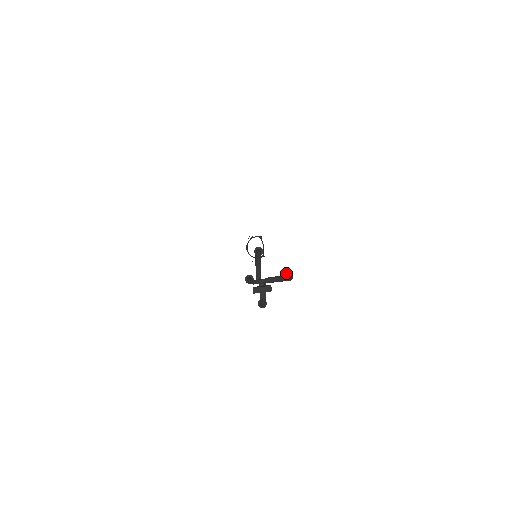
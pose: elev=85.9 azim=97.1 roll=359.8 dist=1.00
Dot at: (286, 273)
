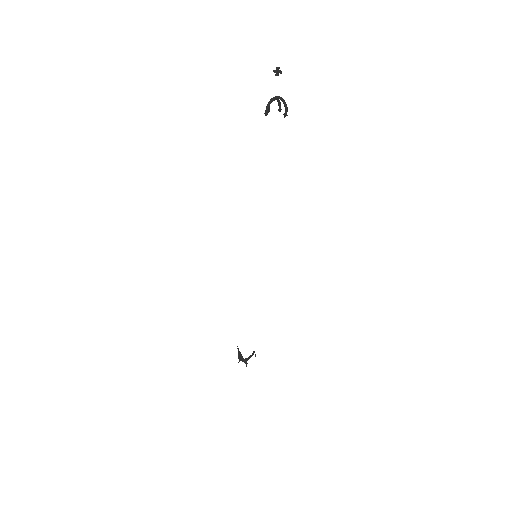
Dot at: (285, 114)
